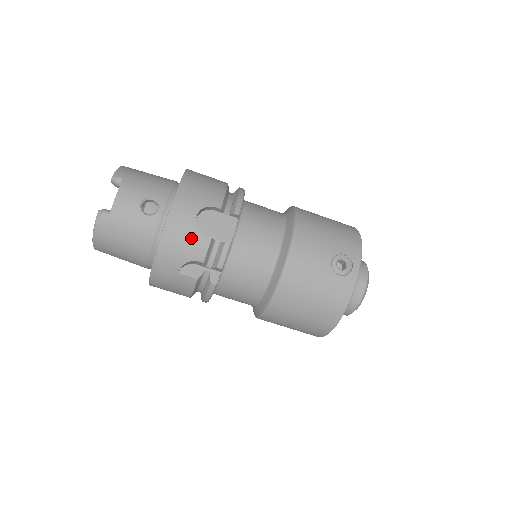
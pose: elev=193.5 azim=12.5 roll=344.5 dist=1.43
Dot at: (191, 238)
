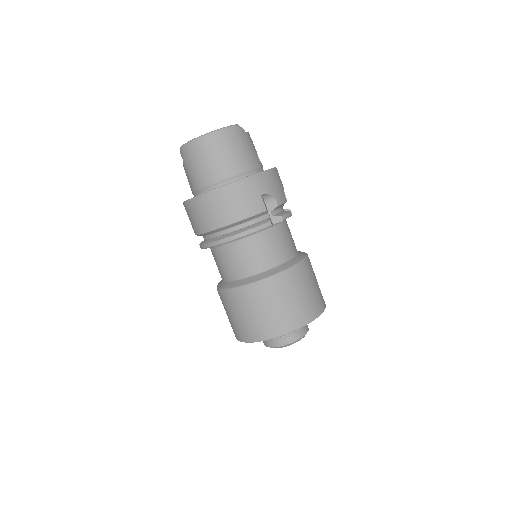
Dot at: (280, 189)
